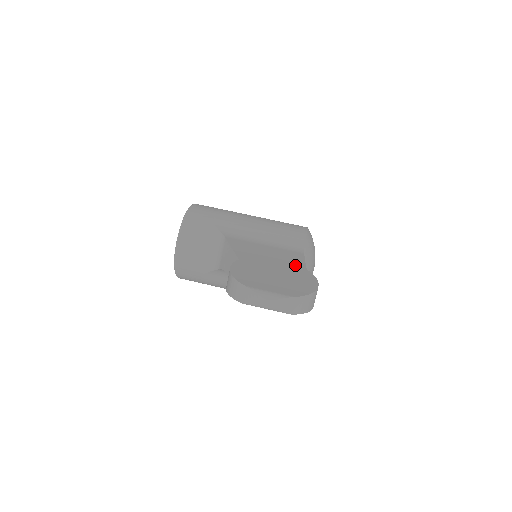
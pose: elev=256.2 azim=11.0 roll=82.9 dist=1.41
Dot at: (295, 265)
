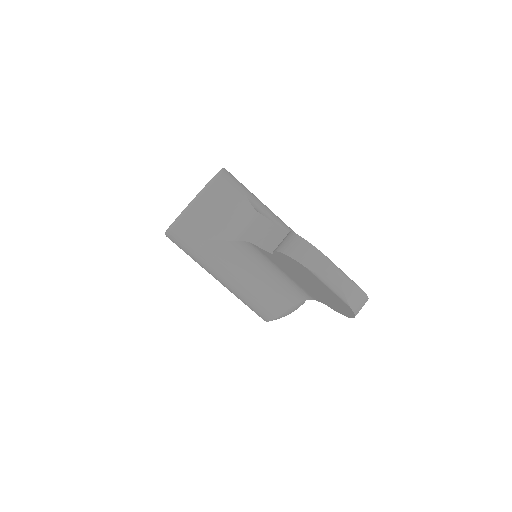
Dot at: occluded
